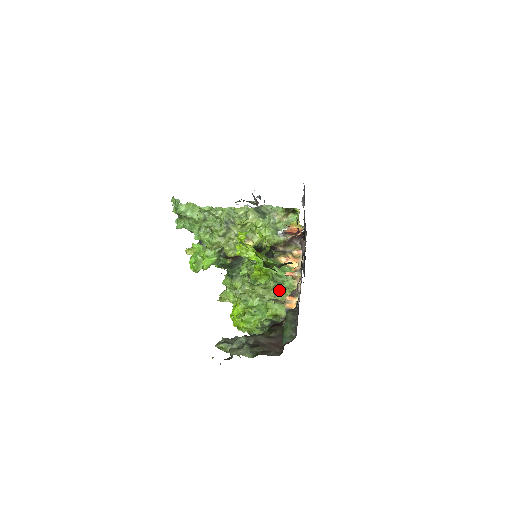
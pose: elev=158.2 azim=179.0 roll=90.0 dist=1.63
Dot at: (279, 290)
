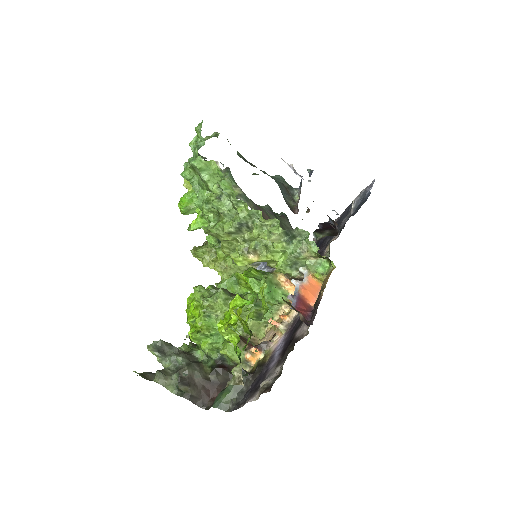
Dot at: (239, 384)
